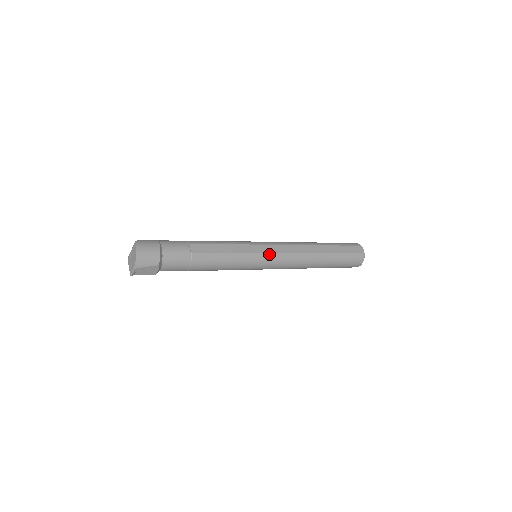
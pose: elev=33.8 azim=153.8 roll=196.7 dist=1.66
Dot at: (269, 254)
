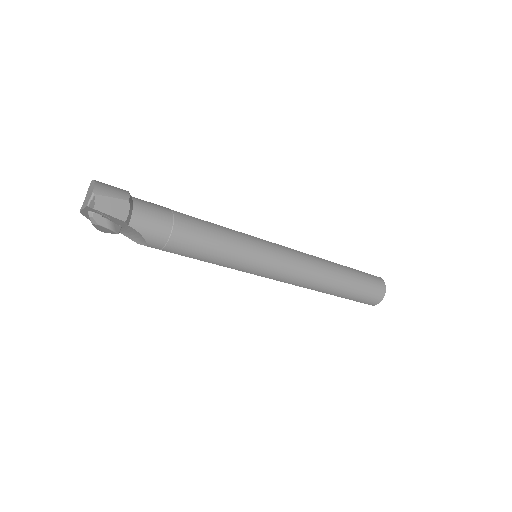
Dot at: (272, 243)
